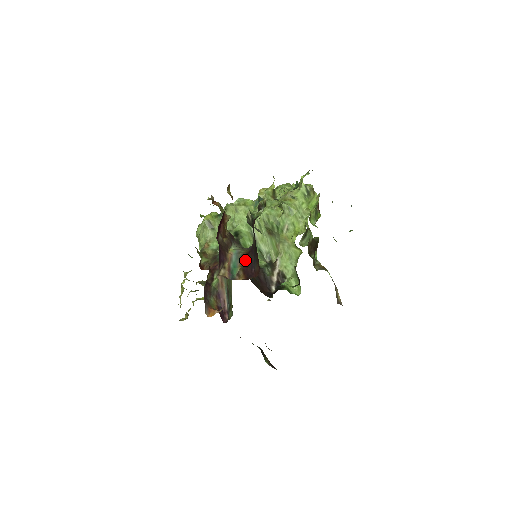
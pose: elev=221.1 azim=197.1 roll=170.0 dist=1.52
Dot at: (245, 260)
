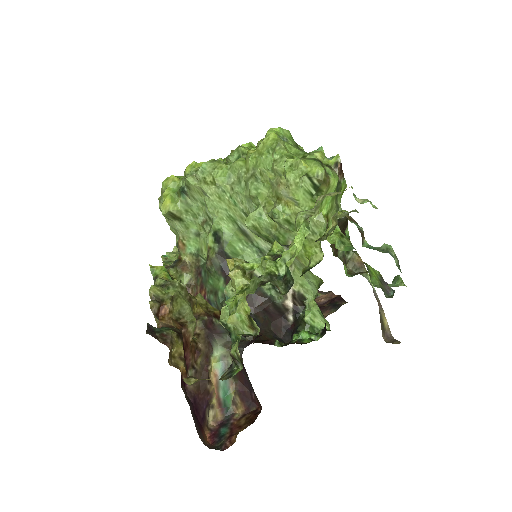
Dot at: (238, 377)
